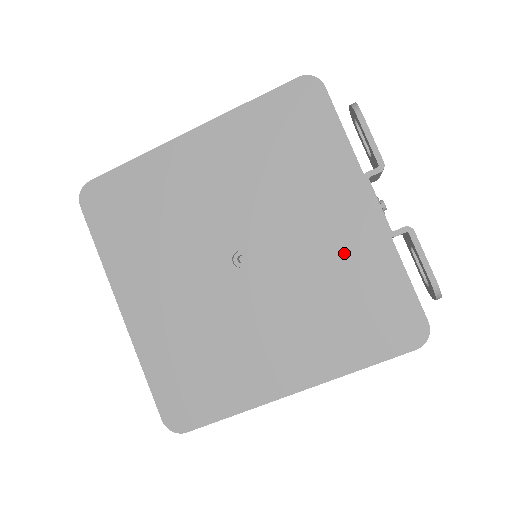
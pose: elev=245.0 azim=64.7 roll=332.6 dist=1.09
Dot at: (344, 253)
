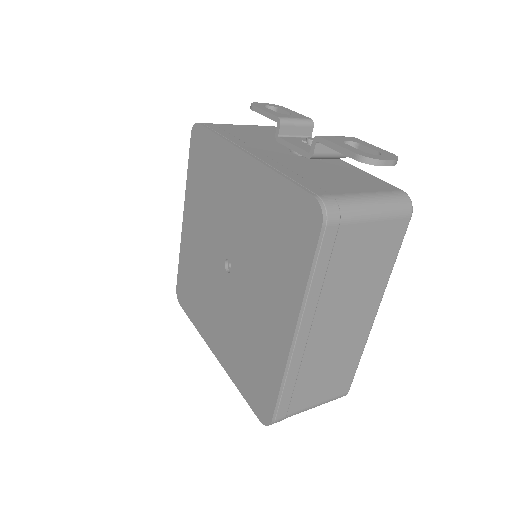
Dot at: (254, 204)
